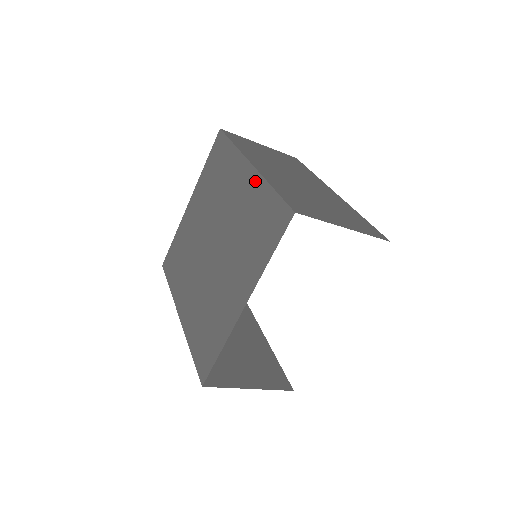
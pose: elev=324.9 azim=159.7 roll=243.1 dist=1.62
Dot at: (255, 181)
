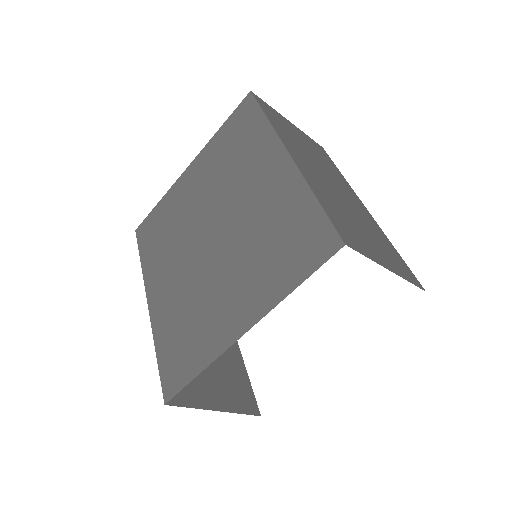
Dot at: (291, 179)
